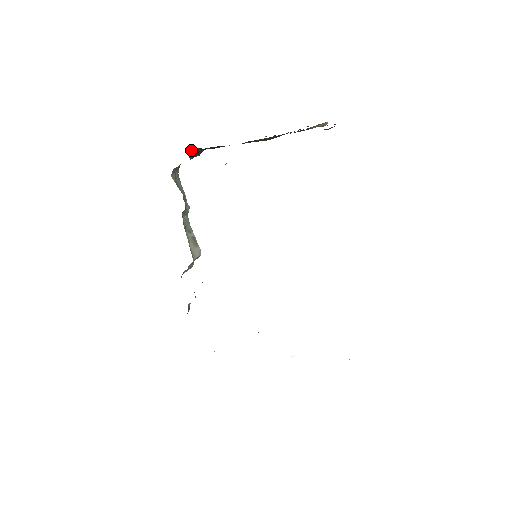
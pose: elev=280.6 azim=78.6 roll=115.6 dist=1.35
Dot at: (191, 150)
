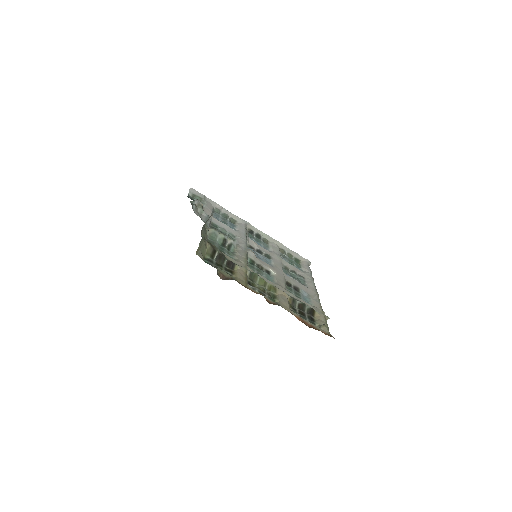
Dot at: occluded
